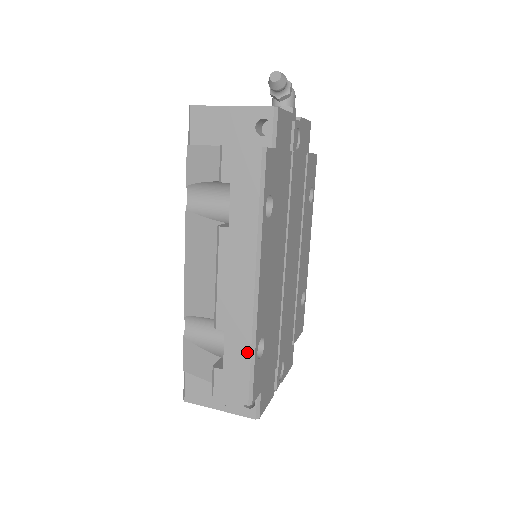
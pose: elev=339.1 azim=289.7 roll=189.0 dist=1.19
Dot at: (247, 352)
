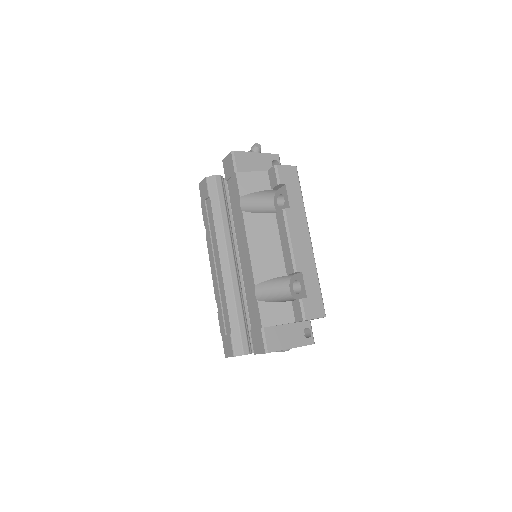
Dot at: (317, 281)
